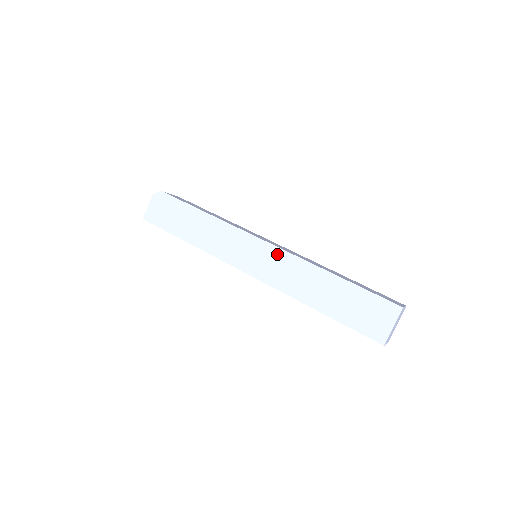
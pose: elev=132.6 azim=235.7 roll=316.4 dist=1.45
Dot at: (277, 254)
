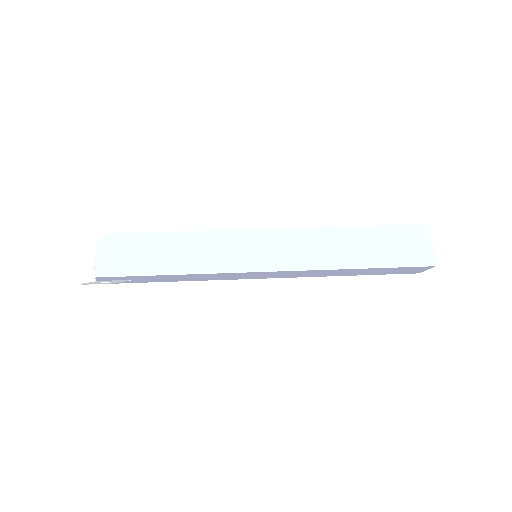
Dot at: (288, 235)
